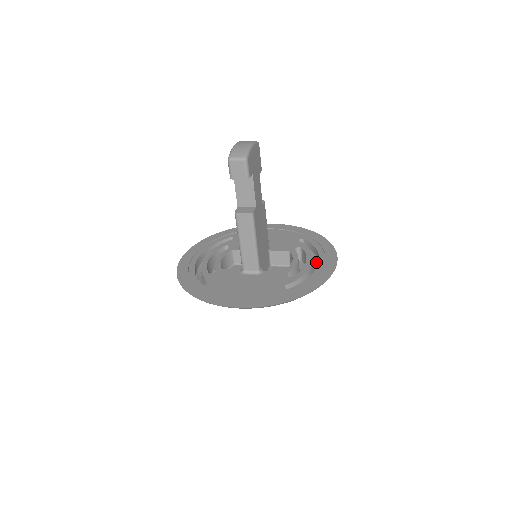
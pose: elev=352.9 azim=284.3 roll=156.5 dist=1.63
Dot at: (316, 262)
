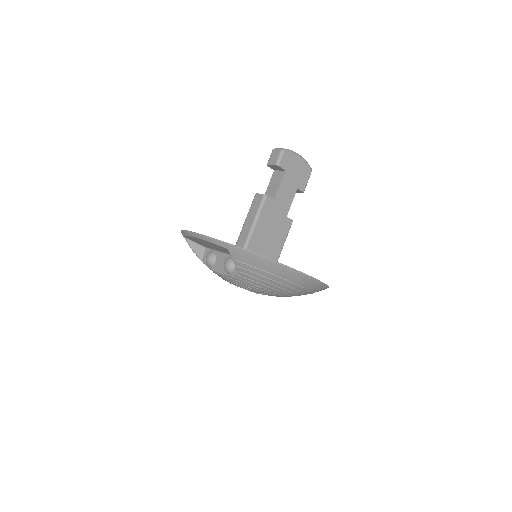
Dot at: occluded
